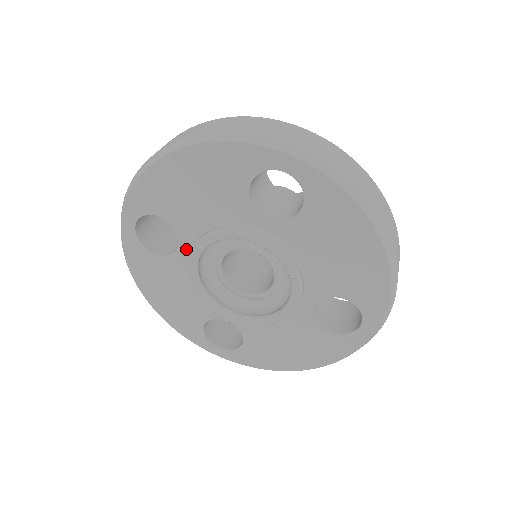
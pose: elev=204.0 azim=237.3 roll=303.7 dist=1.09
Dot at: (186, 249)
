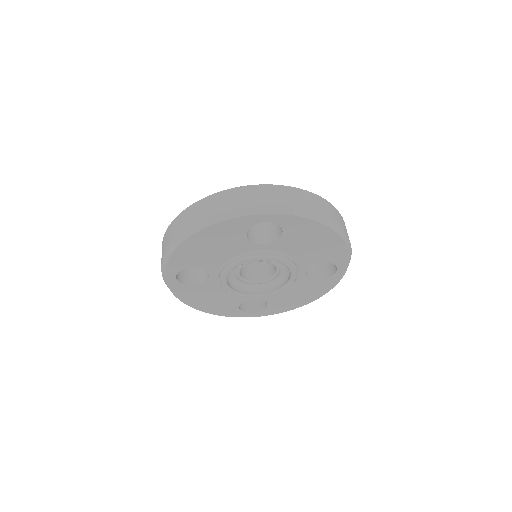
Dot at: (215, 276)
